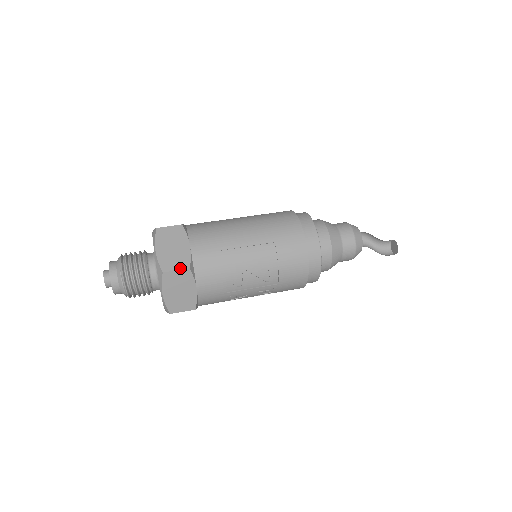
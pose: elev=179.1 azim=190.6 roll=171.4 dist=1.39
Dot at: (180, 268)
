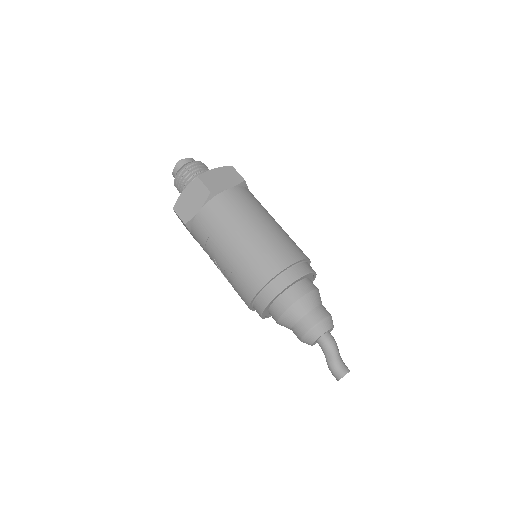
Dot at: (181, 218)
